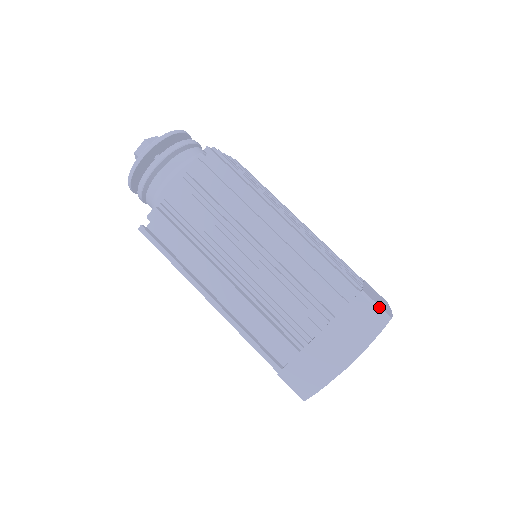
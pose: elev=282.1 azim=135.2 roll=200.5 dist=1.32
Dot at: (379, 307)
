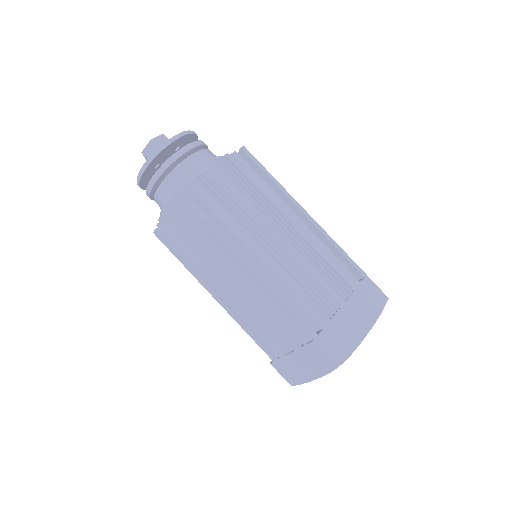
Dot at: (379, 288)
